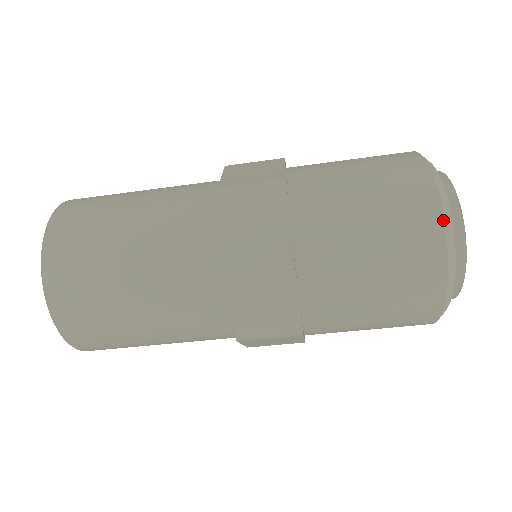
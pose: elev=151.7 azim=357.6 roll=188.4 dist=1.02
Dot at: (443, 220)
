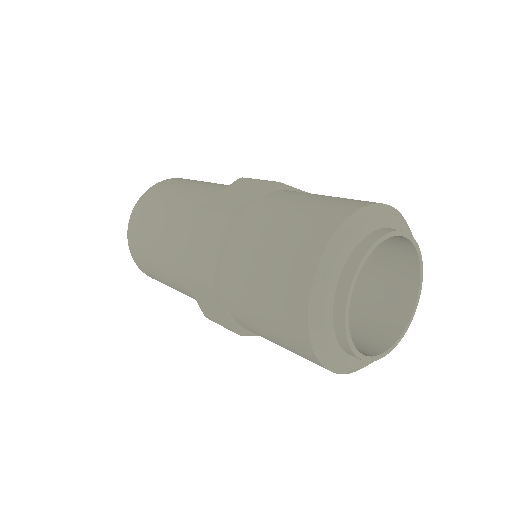
Dot at: (338, 227)
